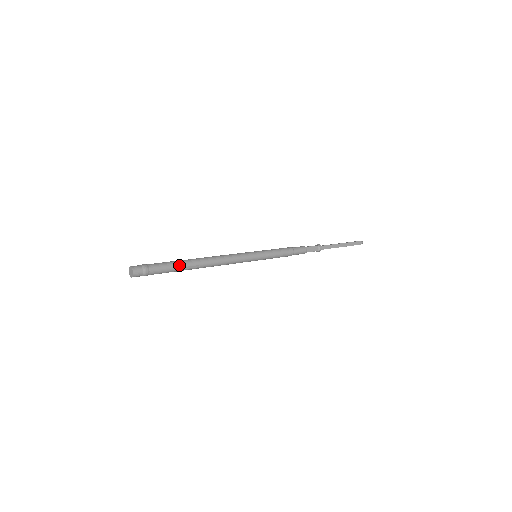
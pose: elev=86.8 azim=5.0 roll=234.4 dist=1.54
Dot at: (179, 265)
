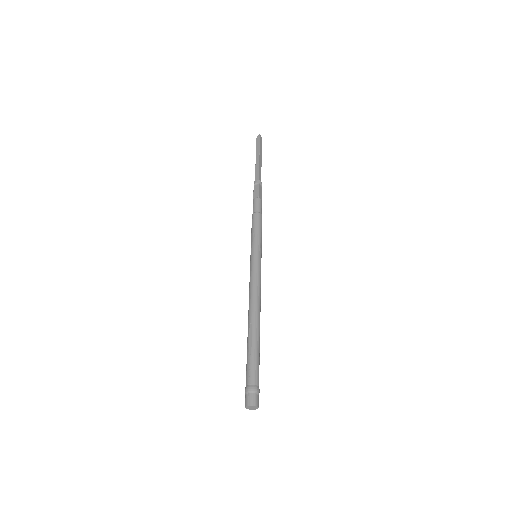
Dot at: (258, 349)
